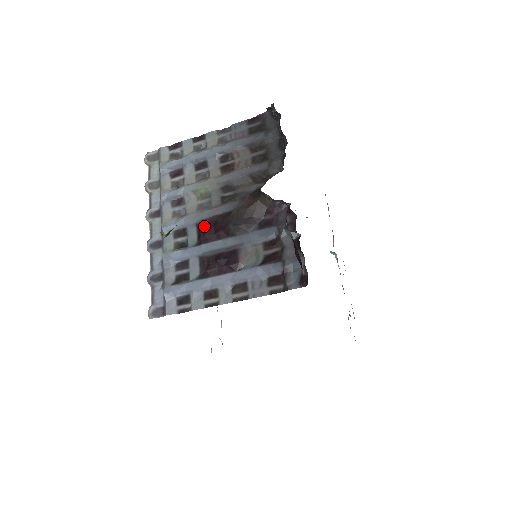
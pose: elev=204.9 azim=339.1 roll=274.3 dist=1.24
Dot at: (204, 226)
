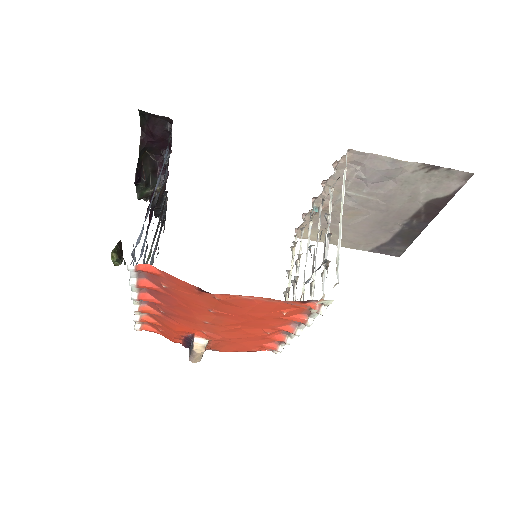
Dot at: occluded
